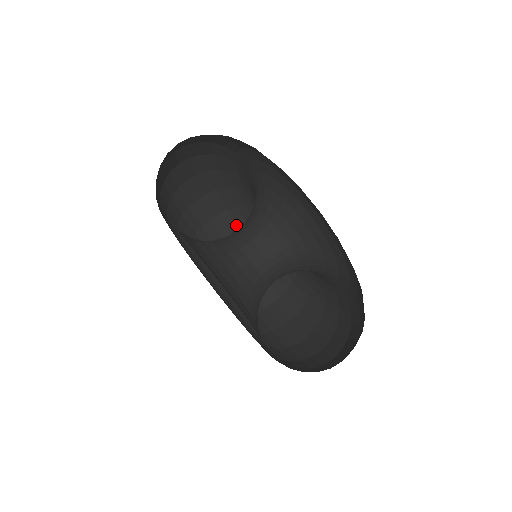
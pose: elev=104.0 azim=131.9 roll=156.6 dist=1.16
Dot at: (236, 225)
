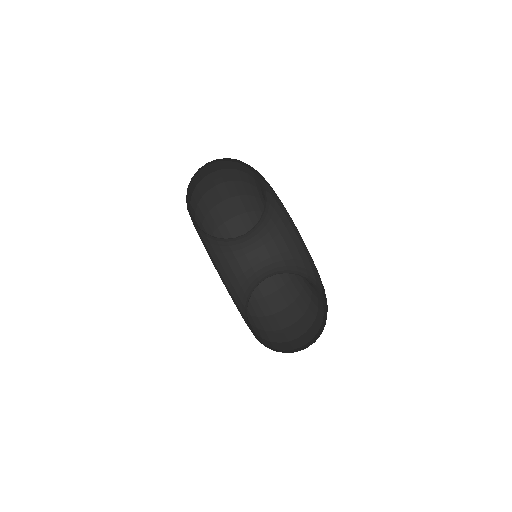
Dot at: occluded
